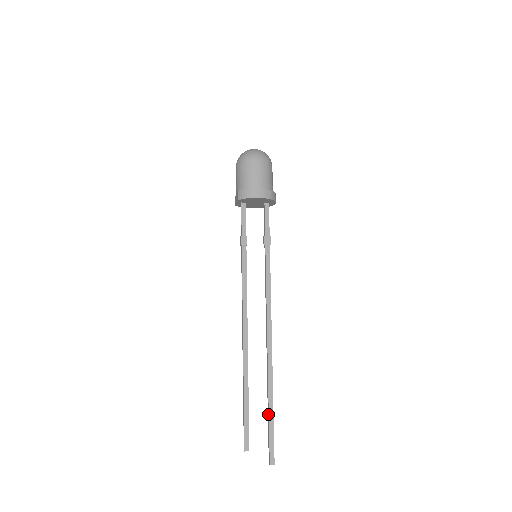
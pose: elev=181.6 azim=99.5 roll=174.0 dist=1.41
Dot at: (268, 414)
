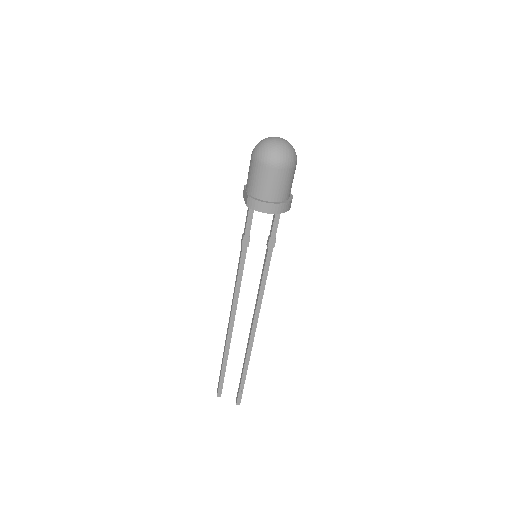
Dot at: (241, 375)
